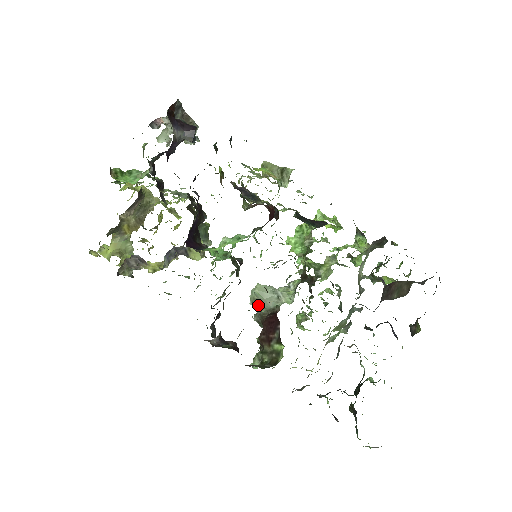
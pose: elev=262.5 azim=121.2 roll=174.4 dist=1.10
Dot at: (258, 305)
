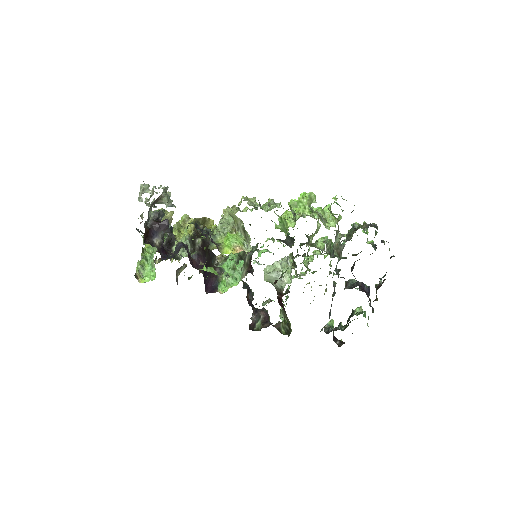
Dot at: (267, 301)
